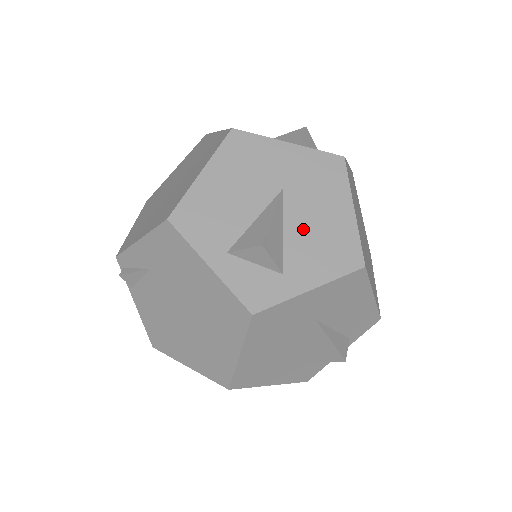
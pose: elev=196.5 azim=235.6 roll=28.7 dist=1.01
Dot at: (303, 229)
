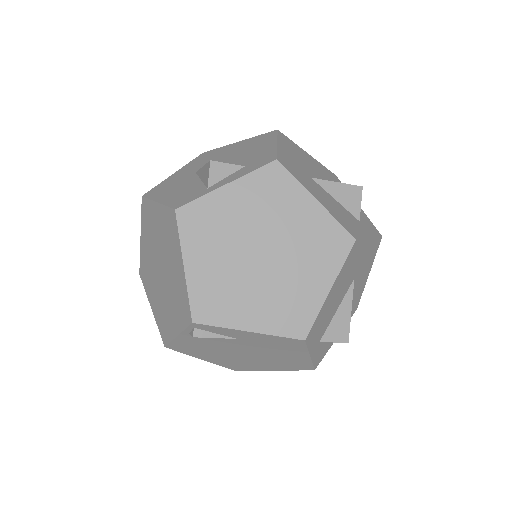
Dot at: occluded
